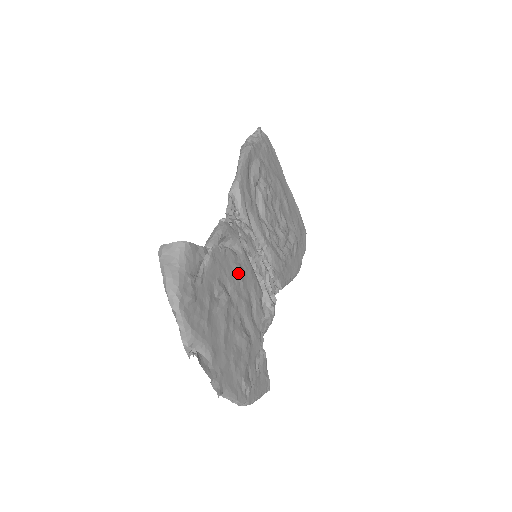
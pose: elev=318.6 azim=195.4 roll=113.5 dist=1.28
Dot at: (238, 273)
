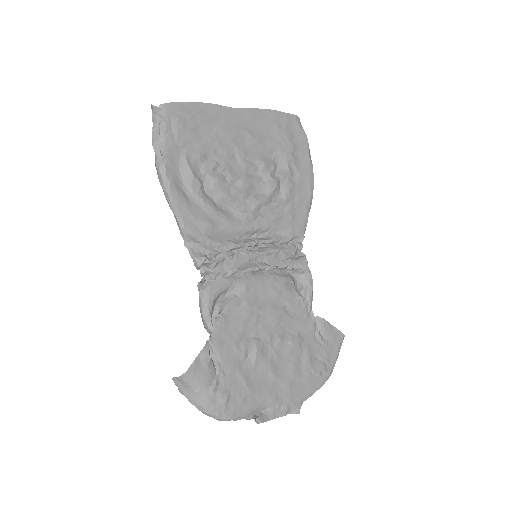
Dot at: (249, 310)
